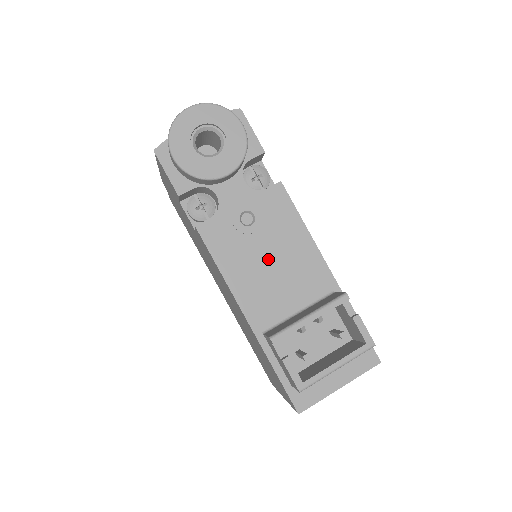
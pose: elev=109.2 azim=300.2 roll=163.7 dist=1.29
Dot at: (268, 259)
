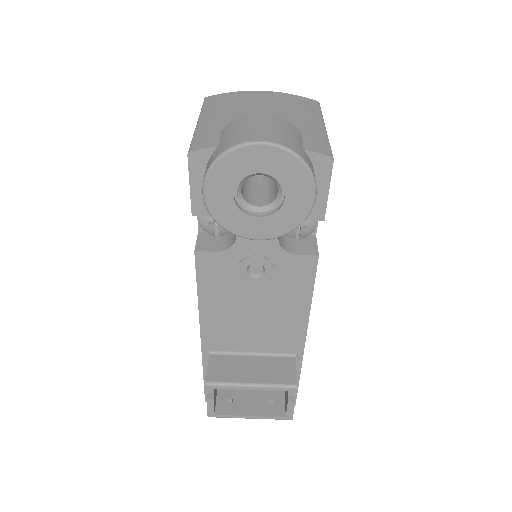
Dot at: (253, 309)
